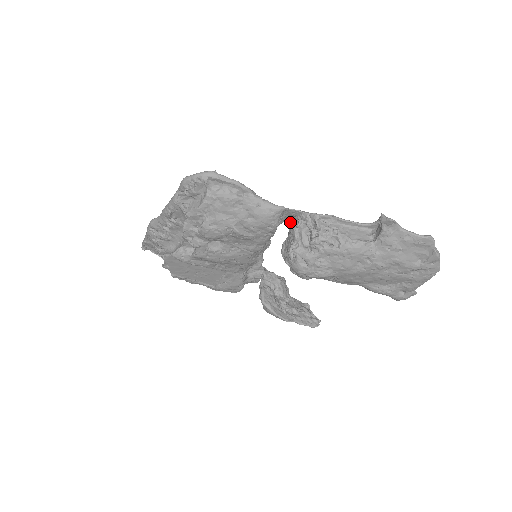
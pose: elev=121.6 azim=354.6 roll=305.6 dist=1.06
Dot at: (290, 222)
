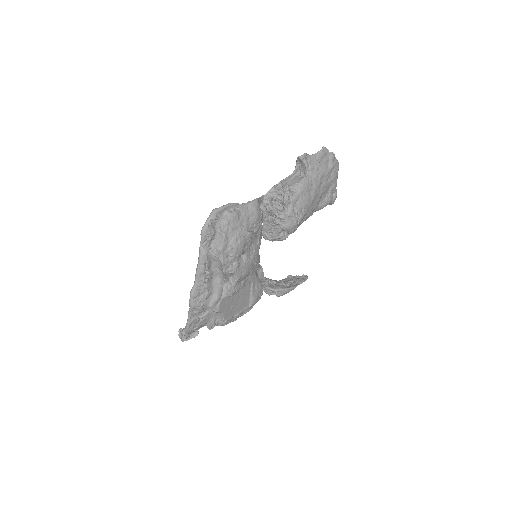
Dot at: occluded
